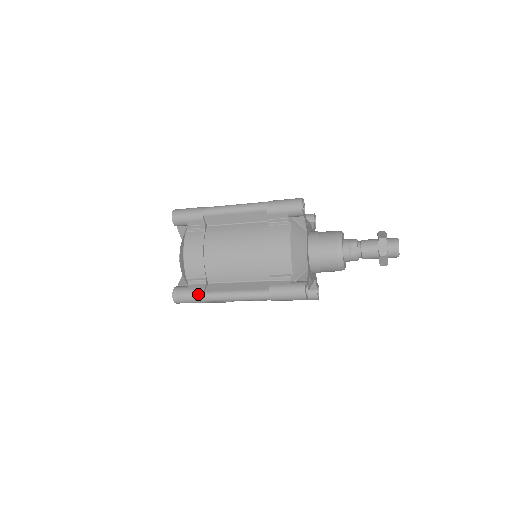
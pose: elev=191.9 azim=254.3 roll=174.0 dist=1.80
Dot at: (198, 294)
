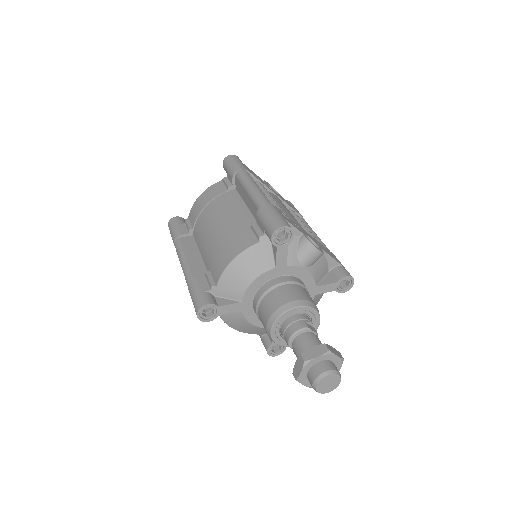
Dot at: occluded
